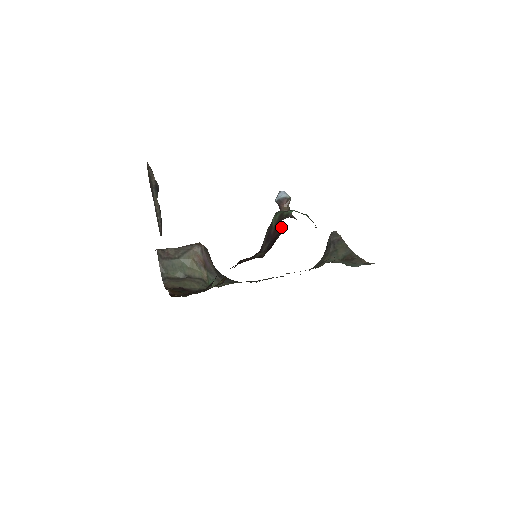
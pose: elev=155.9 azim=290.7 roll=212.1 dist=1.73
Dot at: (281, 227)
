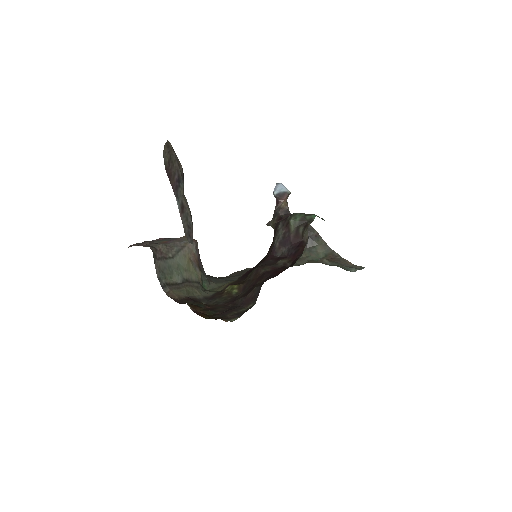
Dot at: (307, 234)
